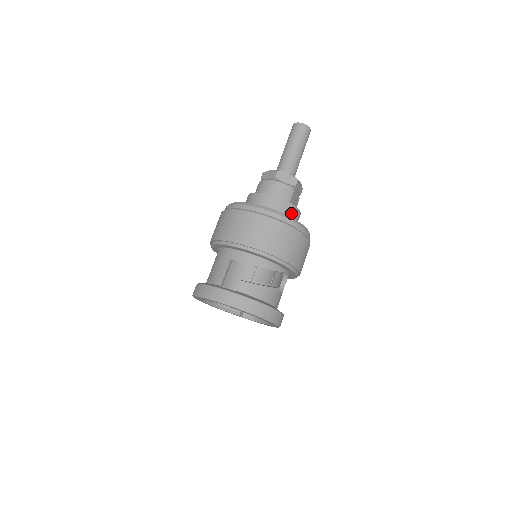
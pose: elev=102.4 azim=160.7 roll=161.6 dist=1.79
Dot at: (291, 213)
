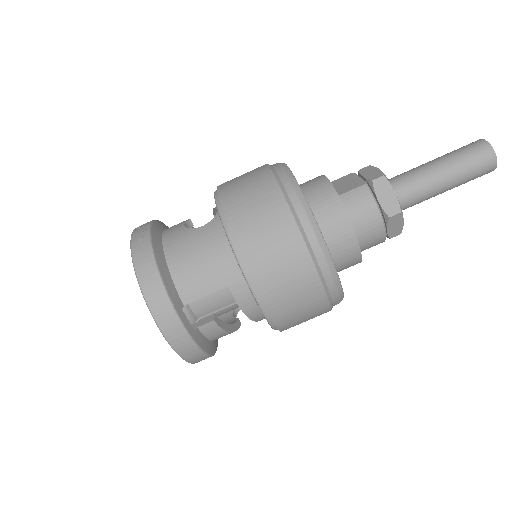
Dot at: occluded
